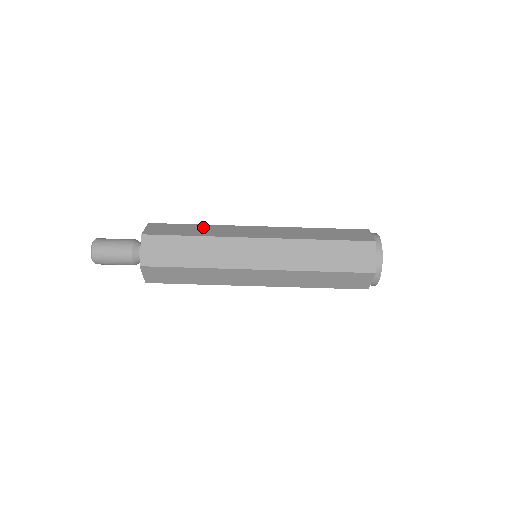
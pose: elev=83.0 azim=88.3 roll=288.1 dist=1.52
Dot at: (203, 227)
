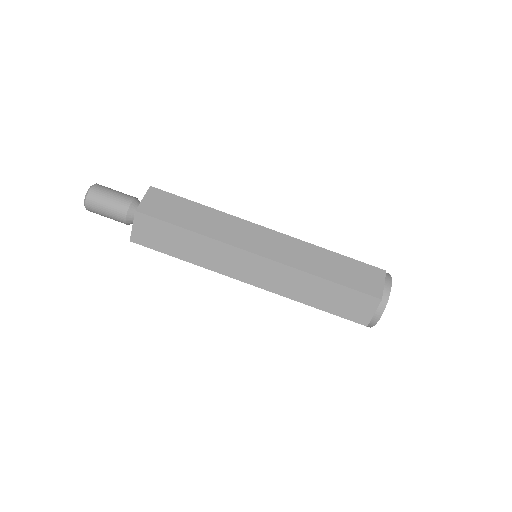
Dot at: occluded
